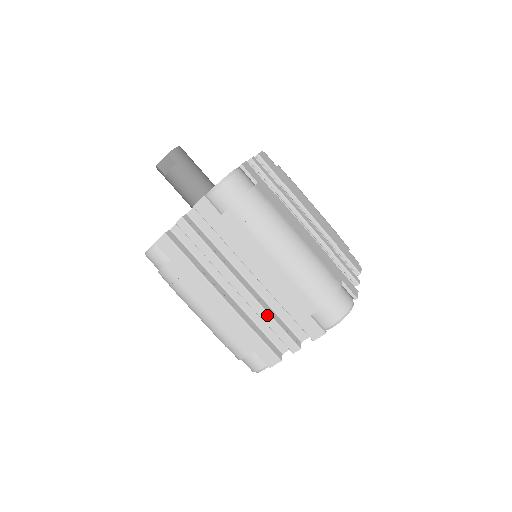
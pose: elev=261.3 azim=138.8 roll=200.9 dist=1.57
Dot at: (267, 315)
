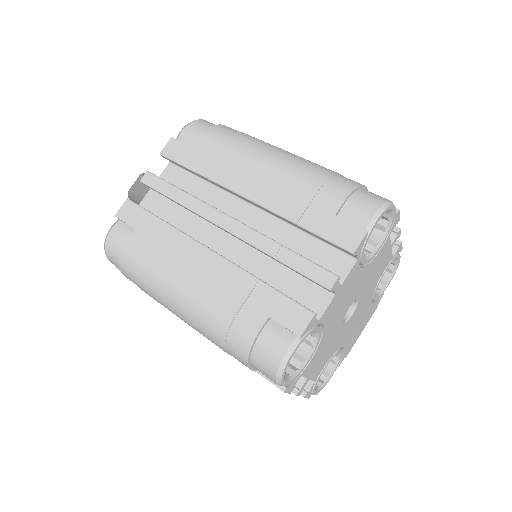
Dot at: (273, 243)
